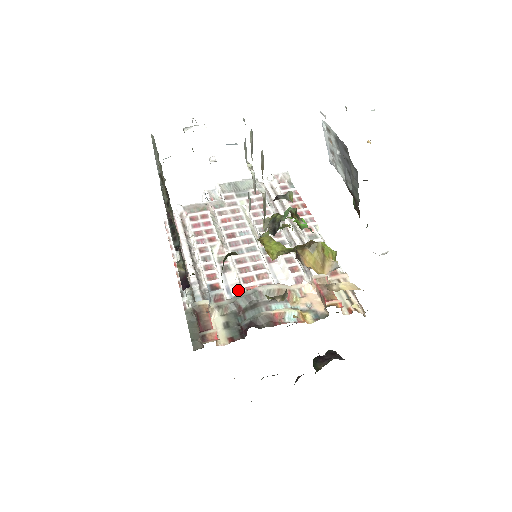
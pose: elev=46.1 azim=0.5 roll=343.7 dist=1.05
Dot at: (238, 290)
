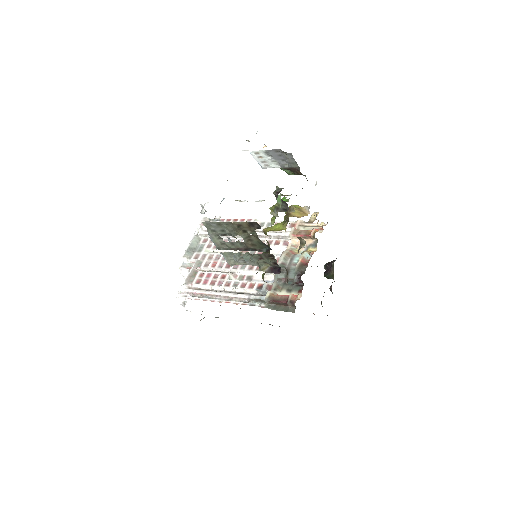
Dot at: (270, 277)
